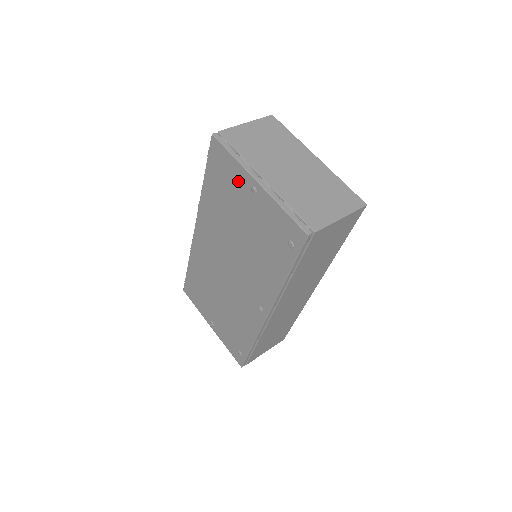
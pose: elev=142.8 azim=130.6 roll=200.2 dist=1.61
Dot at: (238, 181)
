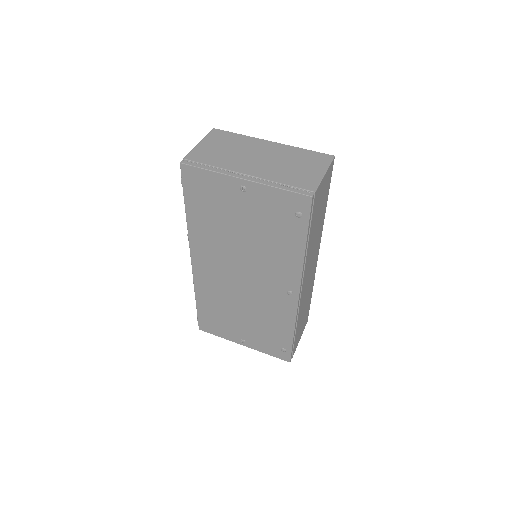
Dot at: (223, 190)
